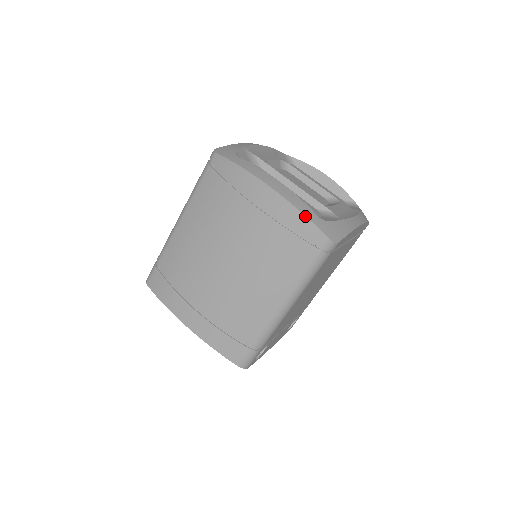
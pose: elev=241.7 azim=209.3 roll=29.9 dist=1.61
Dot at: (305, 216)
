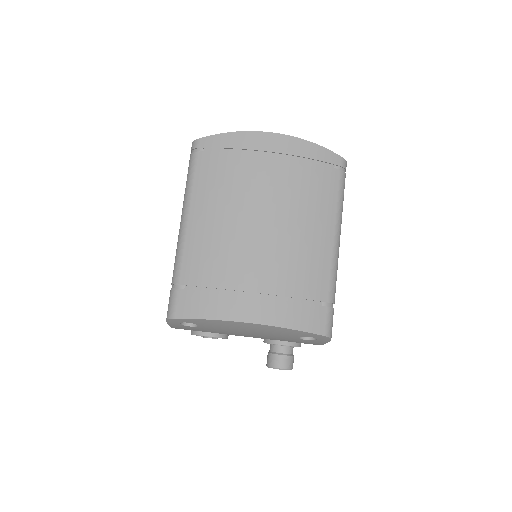
Dot at: (315, 144)
